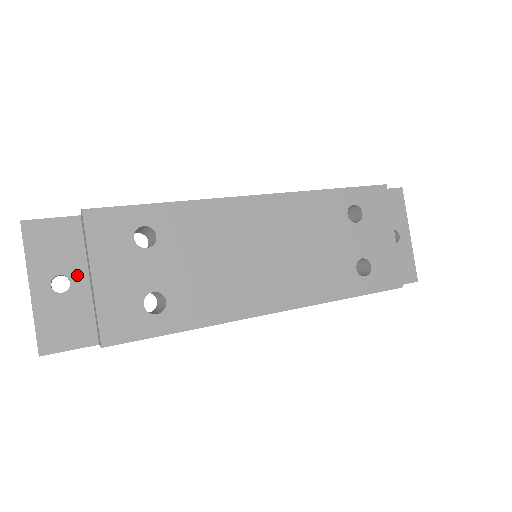
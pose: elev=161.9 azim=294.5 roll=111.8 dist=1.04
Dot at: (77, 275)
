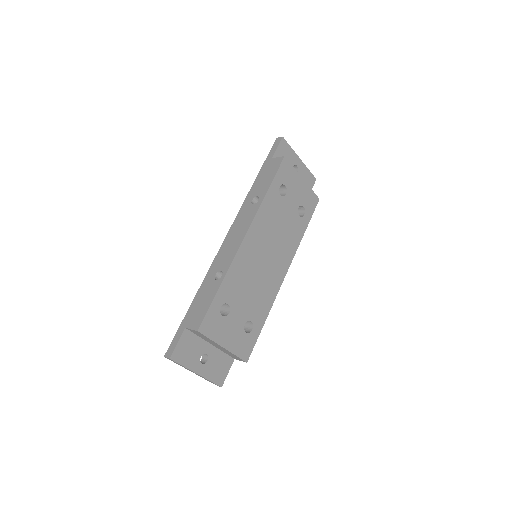
Dot at: (206, 349)
